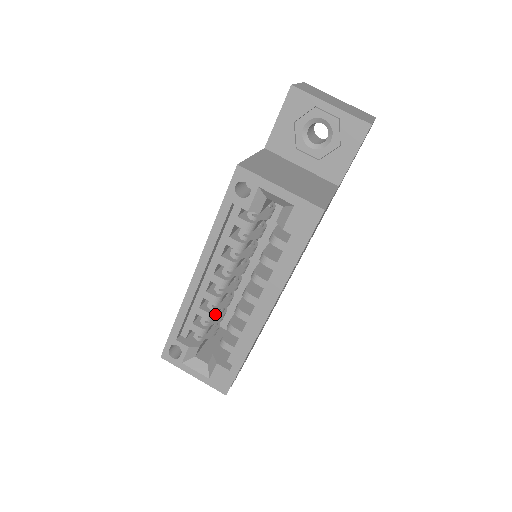
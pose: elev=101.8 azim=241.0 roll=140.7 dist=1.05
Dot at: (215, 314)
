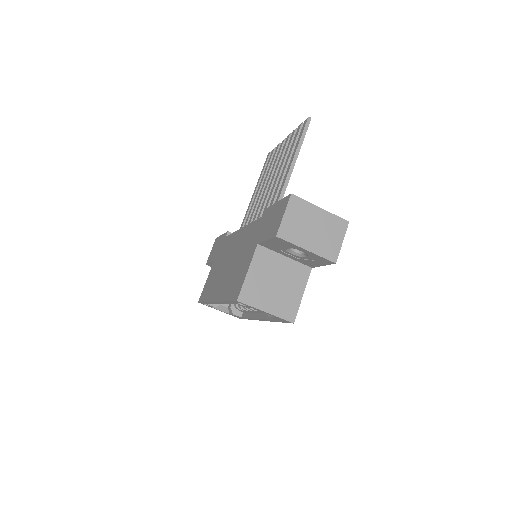
Dot at: occluded
